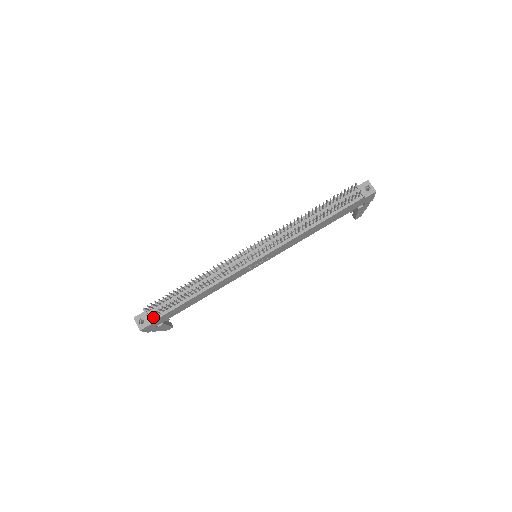
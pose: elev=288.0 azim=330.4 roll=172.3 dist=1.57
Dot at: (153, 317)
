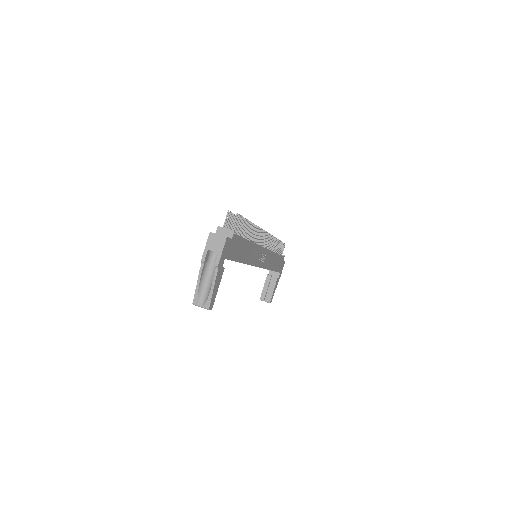
Dot at: occluded
